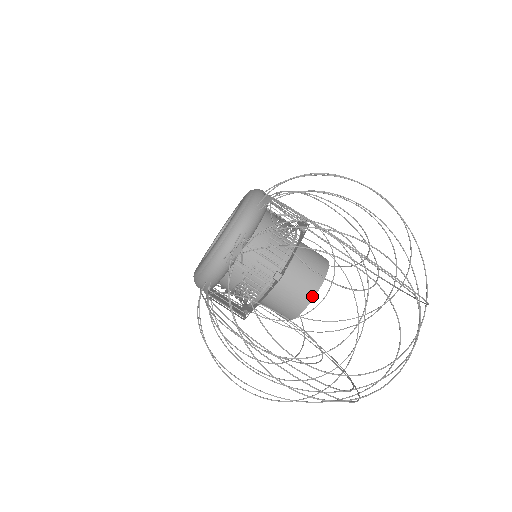
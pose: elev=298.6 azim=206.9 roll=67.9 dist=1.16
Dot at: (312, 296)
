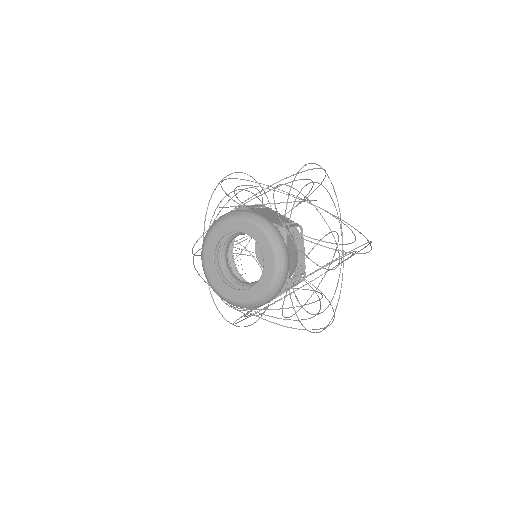
Dot at: occluded
